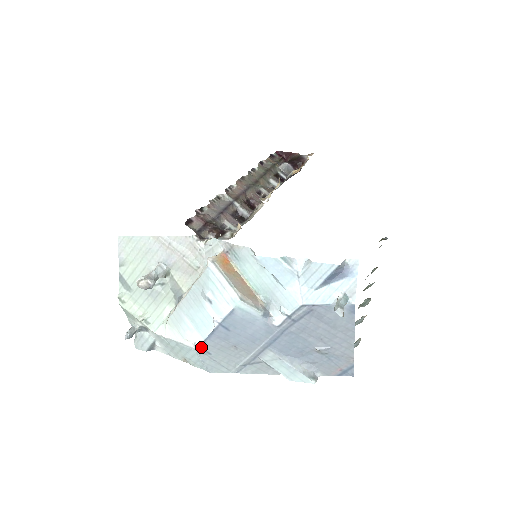
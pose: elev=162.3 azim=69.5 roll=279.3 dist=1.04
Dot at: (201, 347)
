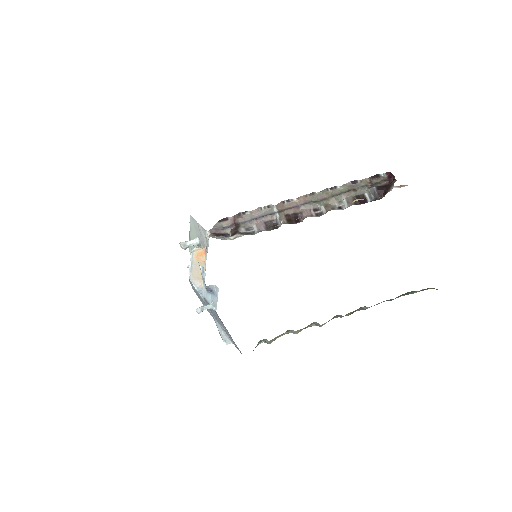
Dot at: (194, 291)
